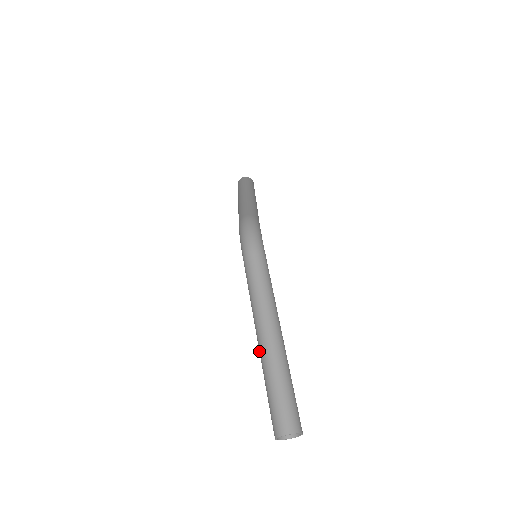
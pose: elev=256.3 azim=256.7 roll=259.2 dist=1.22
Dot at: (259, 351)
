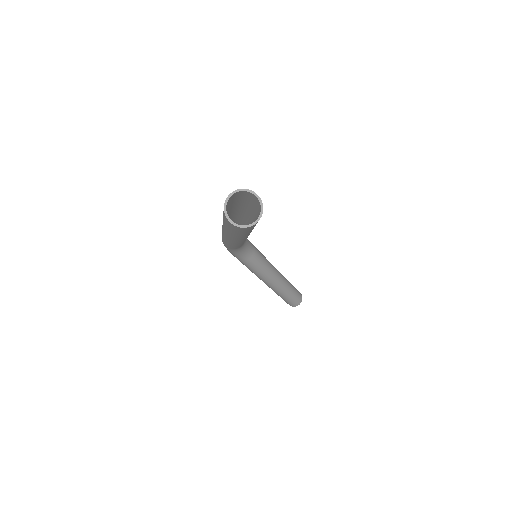
Dot at: (226, 235)
